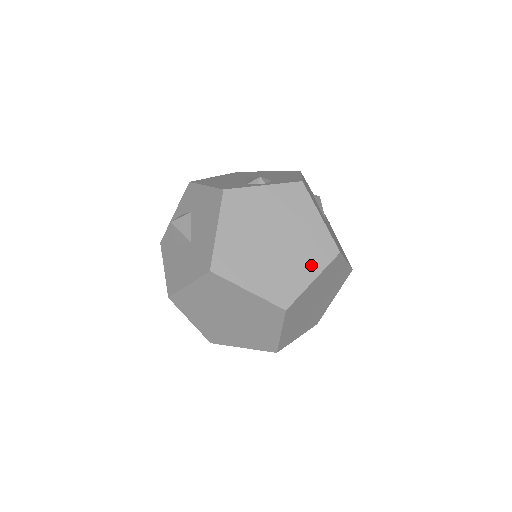
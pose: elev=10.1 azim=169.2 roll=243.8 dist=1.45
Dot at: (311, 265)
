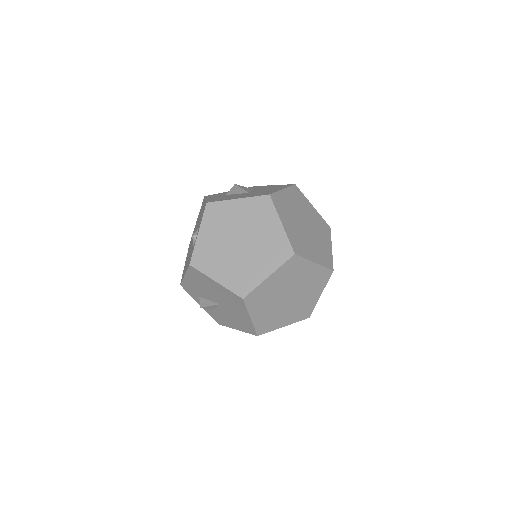
Dot at: (317, 256)
